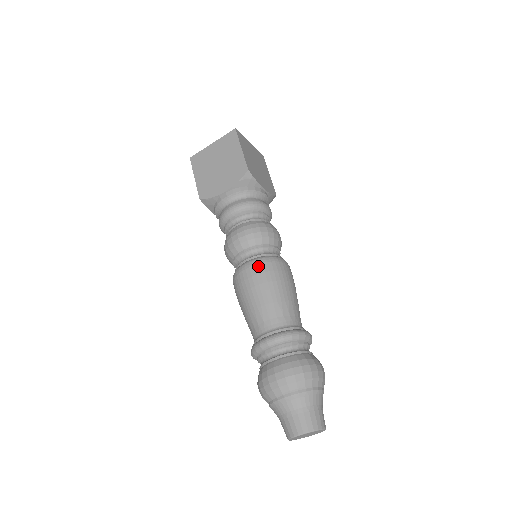
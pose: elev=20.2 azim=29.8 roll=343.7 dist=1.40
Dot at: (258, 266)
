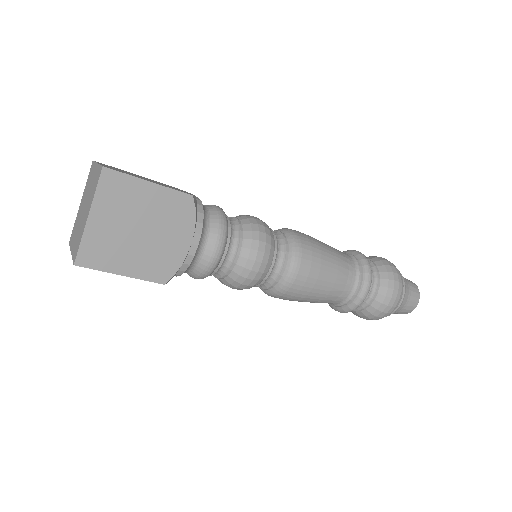
Dot at: (304, 259)
